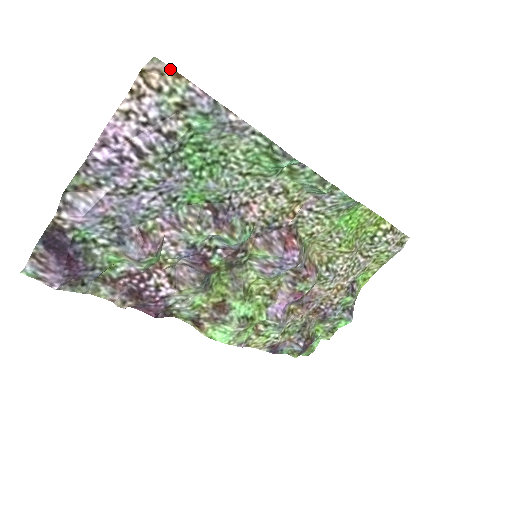
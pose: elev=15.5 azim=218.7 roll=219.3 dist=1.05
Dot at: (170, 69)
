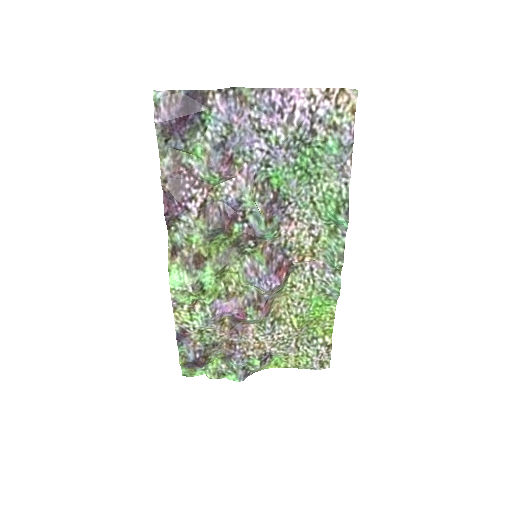
Dot at: (355, 105)
